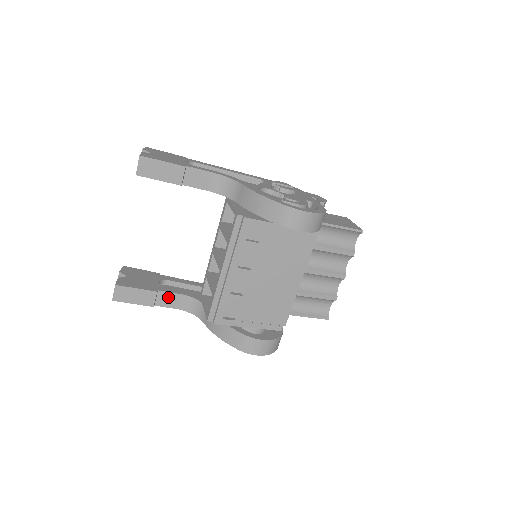
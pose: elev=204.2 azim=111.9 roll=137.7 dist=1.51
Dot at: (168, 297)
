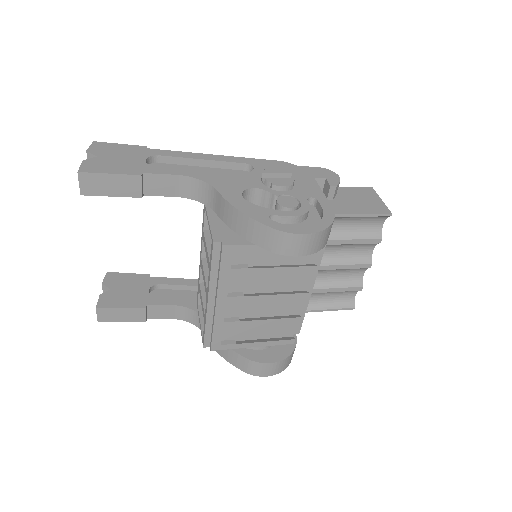
Dot at: (160, 310)
